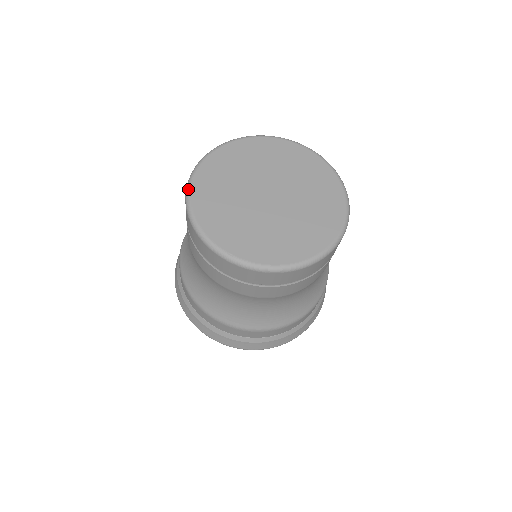
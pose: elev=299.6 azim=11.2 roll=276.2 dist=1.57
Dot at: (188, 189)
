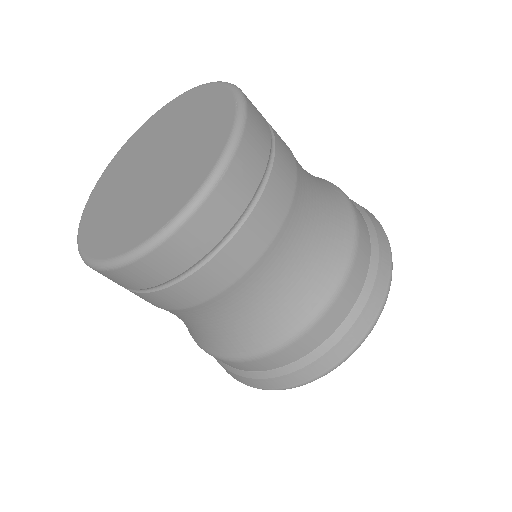
Dot at: (84, 260)
